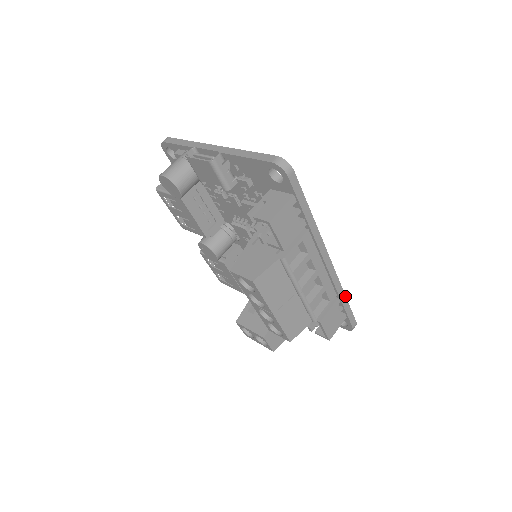
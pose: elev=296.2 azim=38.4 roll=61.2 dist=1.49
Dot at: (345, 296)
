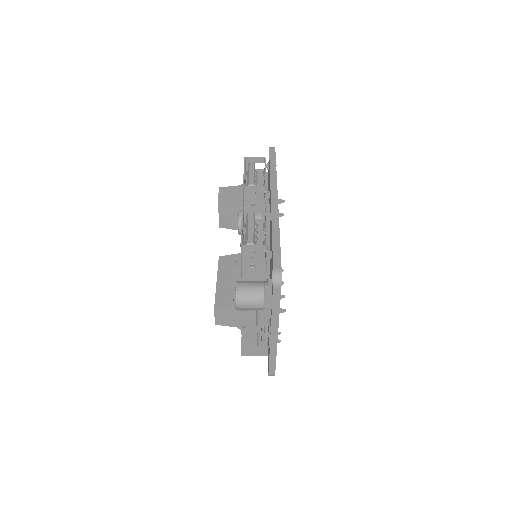
Dot at: occluded
